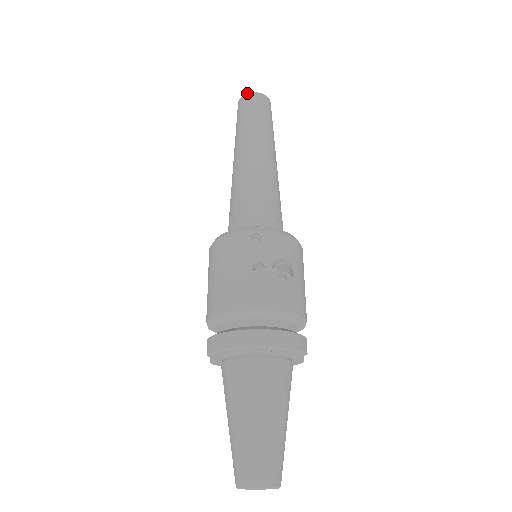
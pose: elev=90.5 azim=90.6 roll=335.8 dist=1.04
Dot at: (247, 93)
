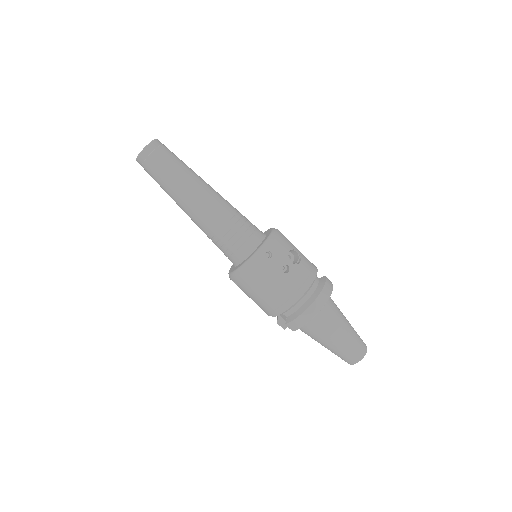
Dot at: (143, 150)
